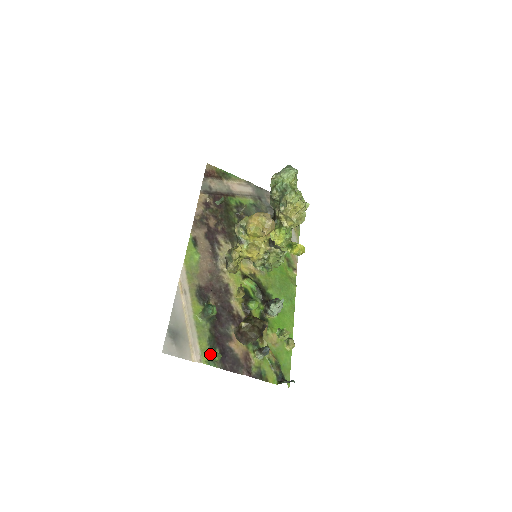
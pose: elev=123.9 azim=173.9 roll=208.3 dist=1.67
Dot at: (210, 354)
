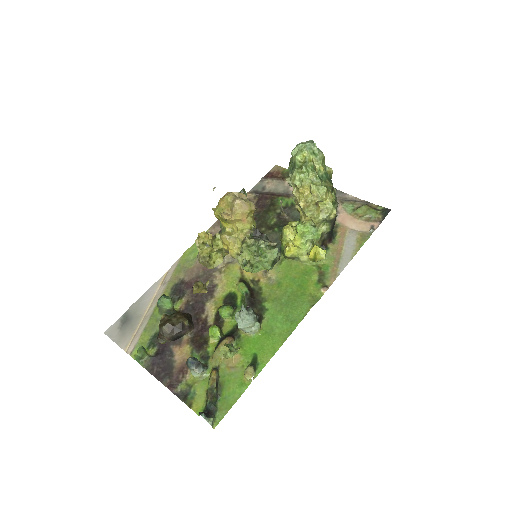
Dot at: occluded
